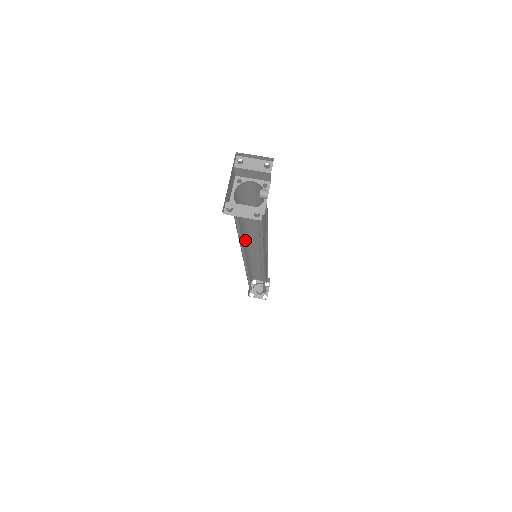
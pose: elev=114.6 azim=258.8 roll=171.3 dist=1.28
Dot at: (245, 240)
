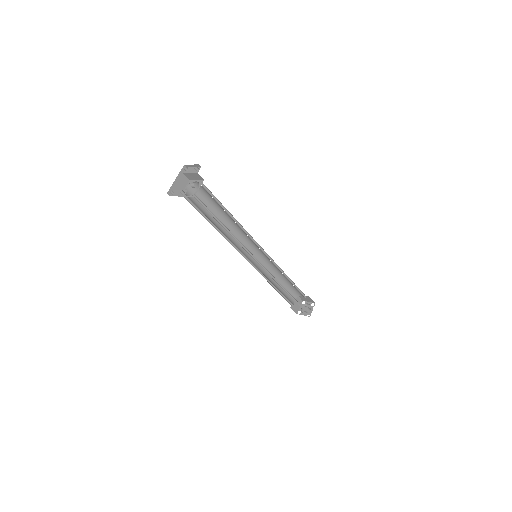
Dot at: (240, 240)
